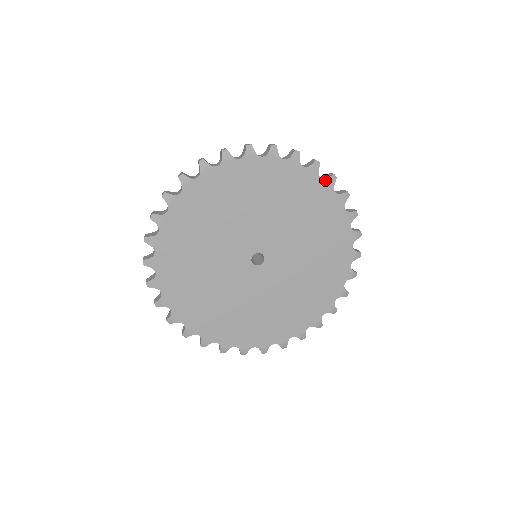
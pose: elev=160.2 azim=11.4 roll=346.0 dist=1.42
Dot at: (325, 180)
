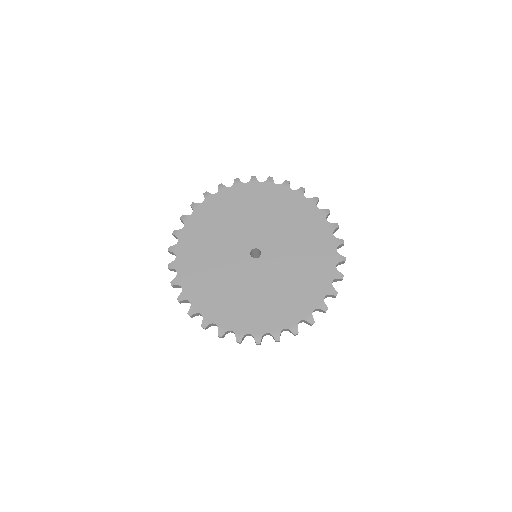
Dot at: (281, 185)
